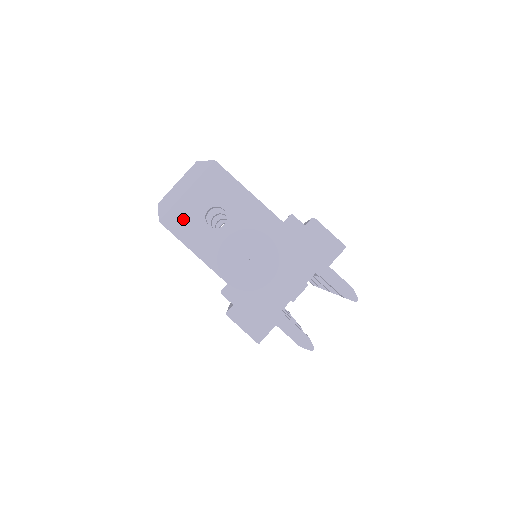
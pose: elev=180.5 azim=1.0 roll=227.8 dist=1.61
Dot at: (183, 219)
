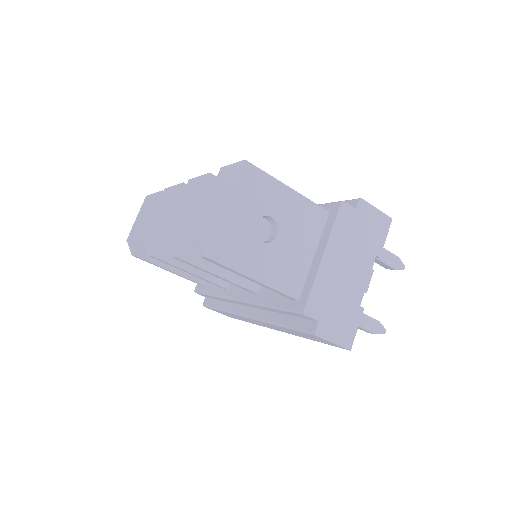
Dot at: (233, 244)
